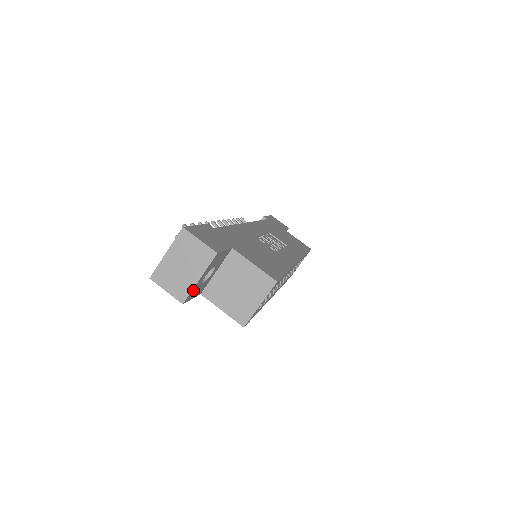
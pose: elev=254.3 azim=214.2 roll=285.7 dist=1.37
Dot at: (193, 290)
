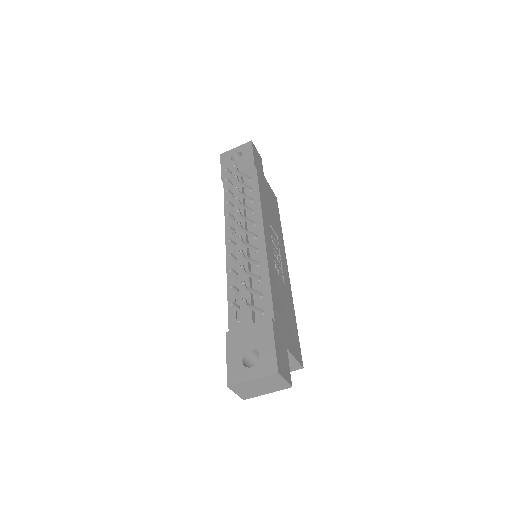
Dot at: occluded
